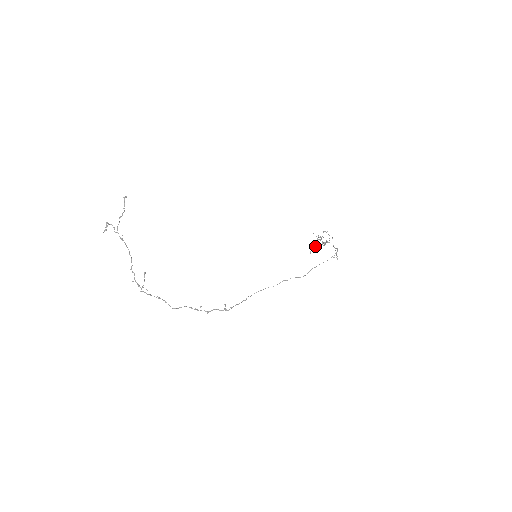
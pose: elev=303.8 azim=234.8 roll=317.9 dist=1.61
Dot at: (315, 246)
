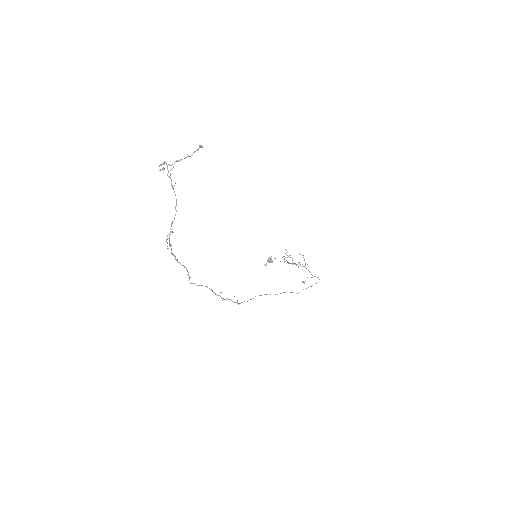
Dot at: occluded
